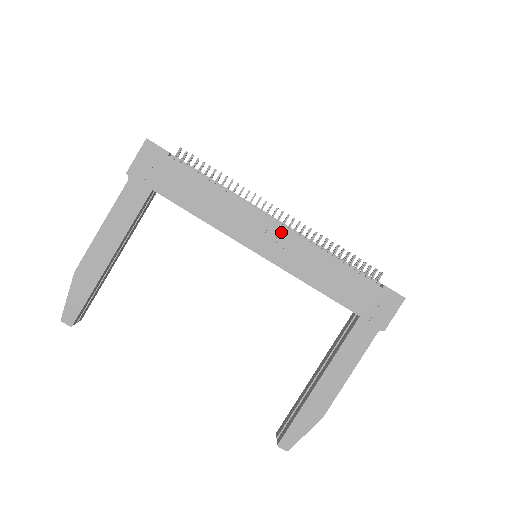
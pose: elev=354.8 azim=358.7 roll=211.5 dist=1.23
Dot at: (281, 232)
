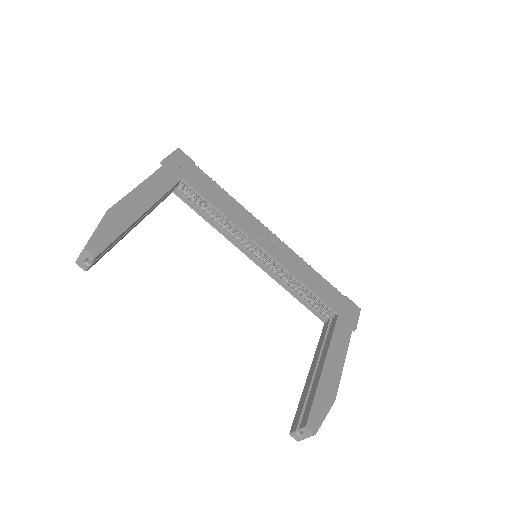
Dot at: (276, 239)
